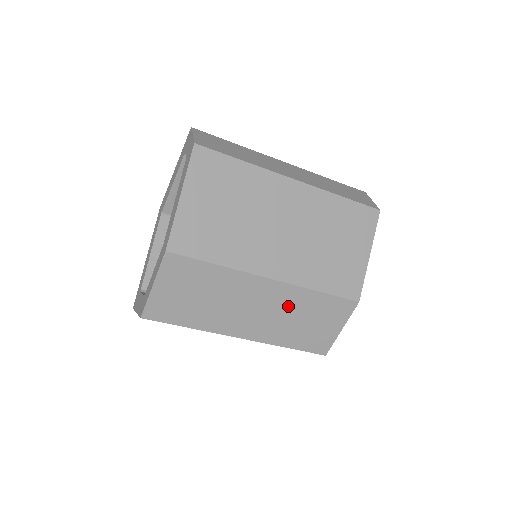
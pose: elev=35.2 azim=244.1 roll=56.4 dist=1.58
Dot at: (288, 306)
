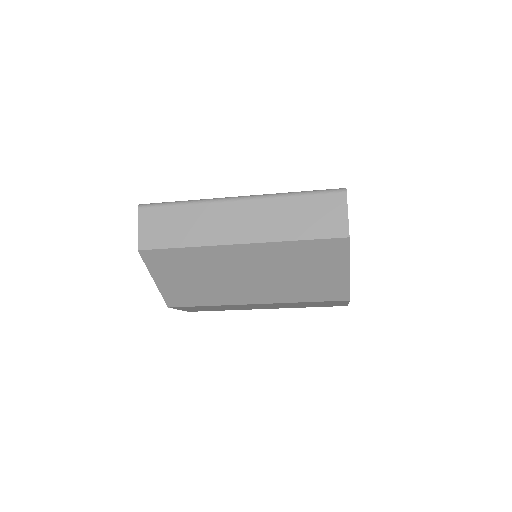
Dot at: occluded
